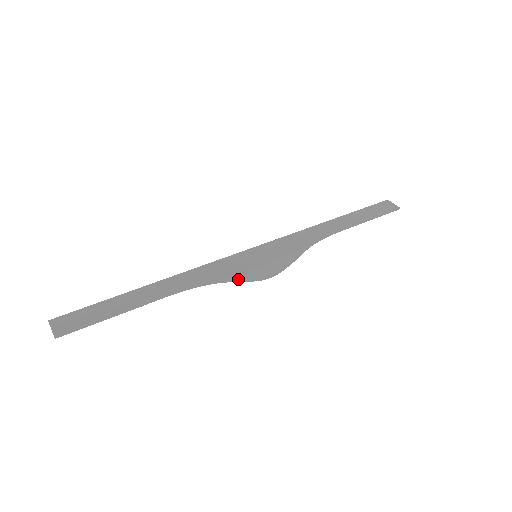
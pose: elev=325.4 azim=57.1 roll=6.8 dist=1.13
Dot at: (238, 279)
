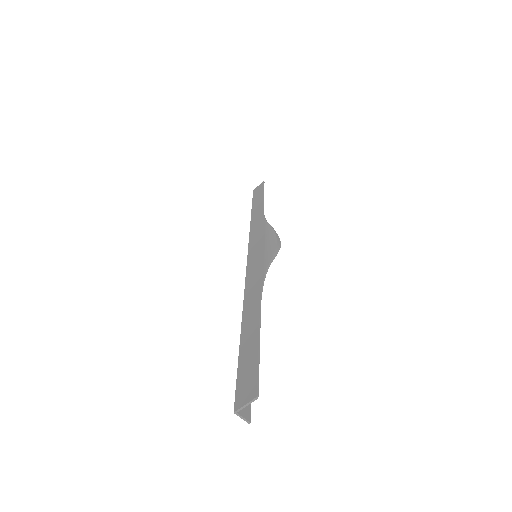
Dot at: (270, 259)
